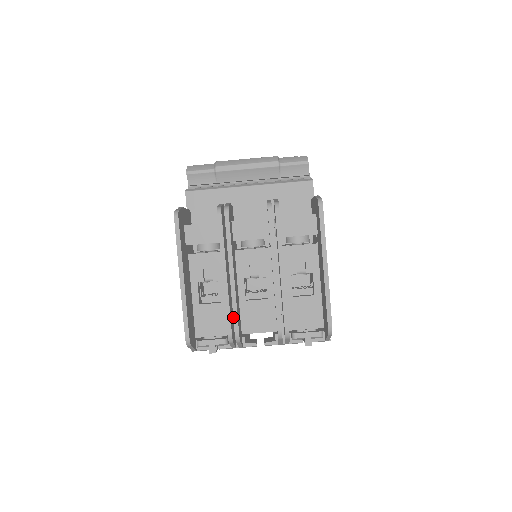
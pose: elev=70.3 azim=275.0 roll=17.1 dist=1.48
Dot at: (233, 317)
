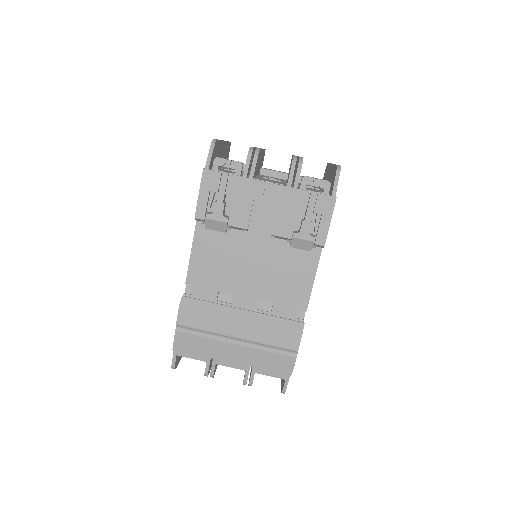
Dot at: occluded
